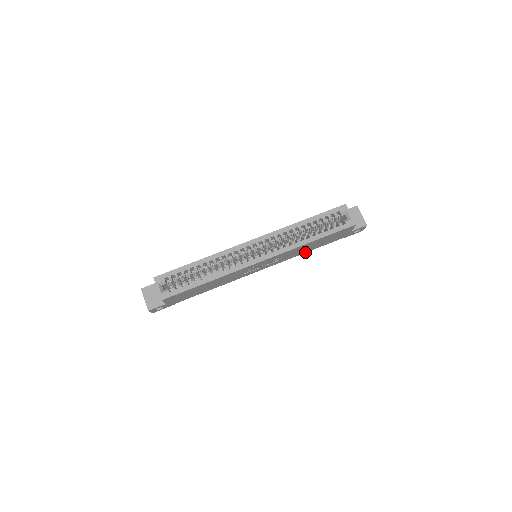
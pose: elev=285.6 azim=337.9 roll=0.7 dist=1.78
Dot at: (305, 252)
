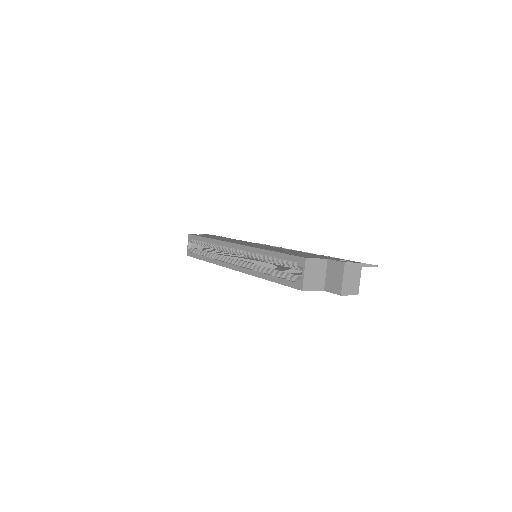
Dot at: occluded
